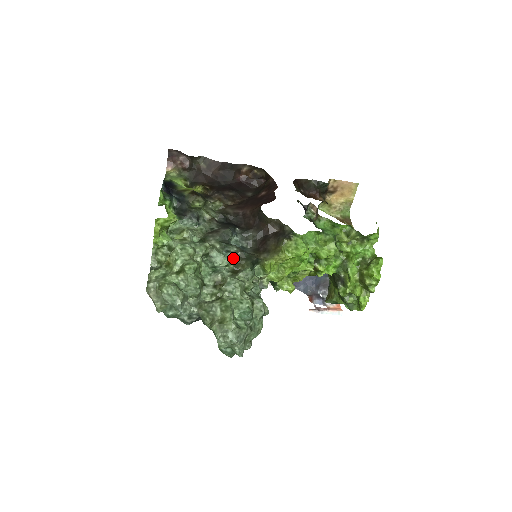
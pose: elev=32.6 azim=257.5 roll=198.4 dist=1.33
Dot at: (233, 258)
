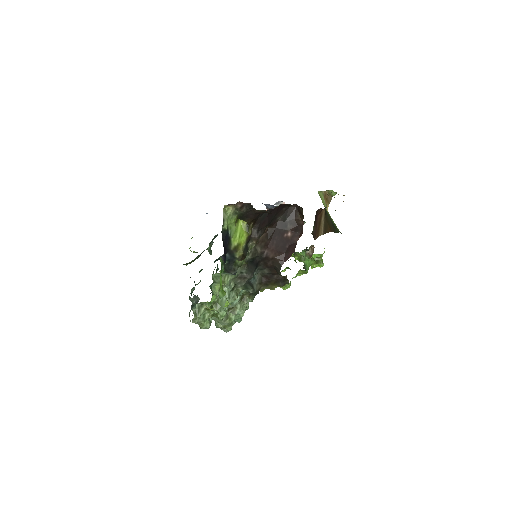
Dot at: (246, 294)
